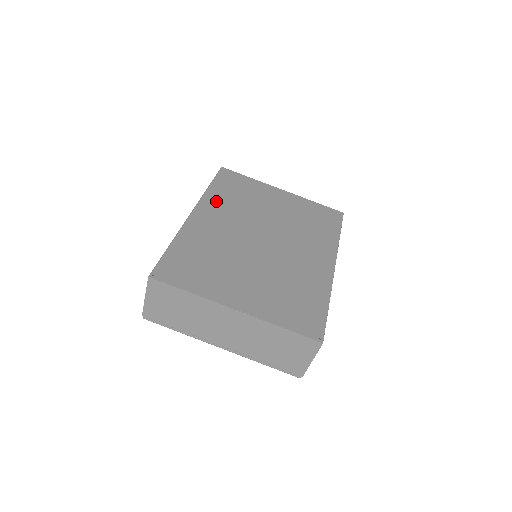
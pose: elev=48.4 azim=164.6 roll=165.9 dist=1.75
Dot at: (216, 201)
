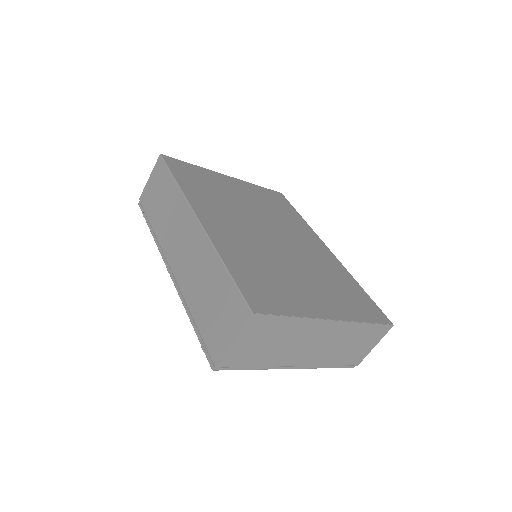
Dot at: (201, 199)
